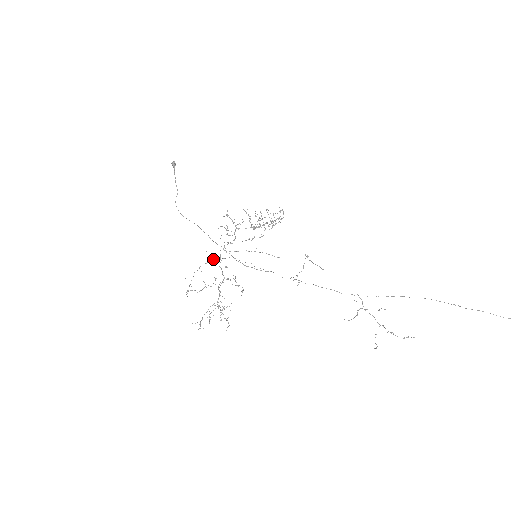
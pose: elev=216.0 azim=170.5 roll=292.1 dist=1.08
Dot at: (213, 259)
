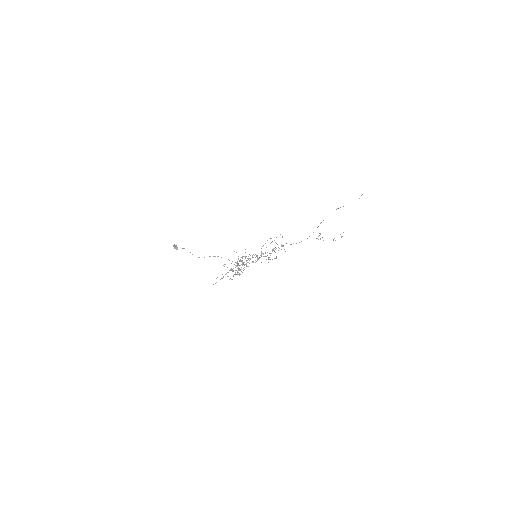
Dot at: (240, 260)
